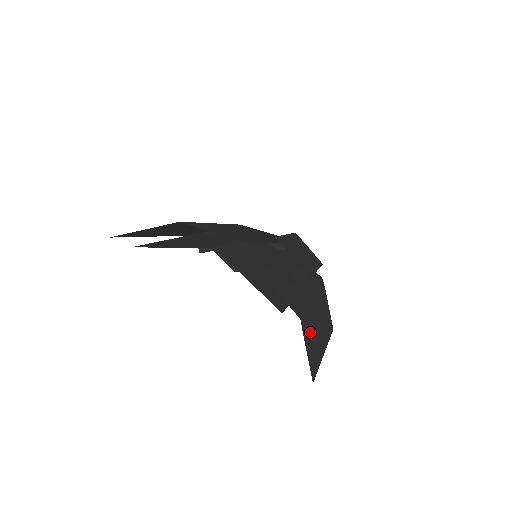
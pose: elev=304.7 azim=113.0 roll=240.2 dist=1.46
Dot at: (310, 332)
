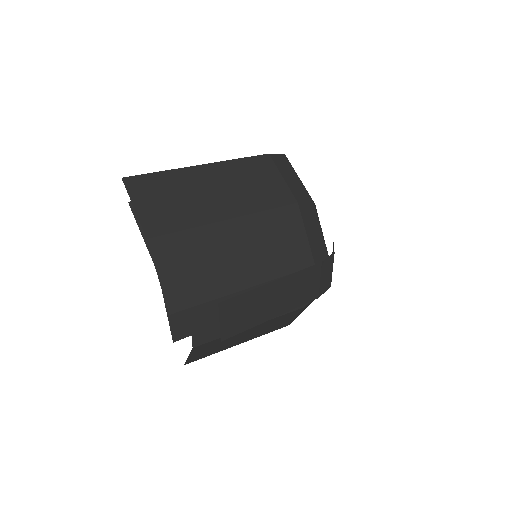
Dot at: (212, 346)
